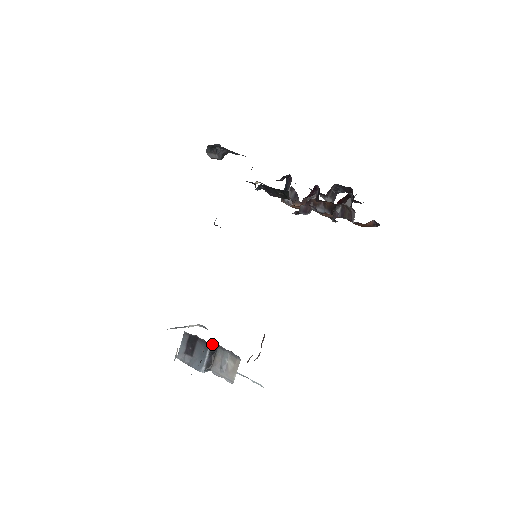
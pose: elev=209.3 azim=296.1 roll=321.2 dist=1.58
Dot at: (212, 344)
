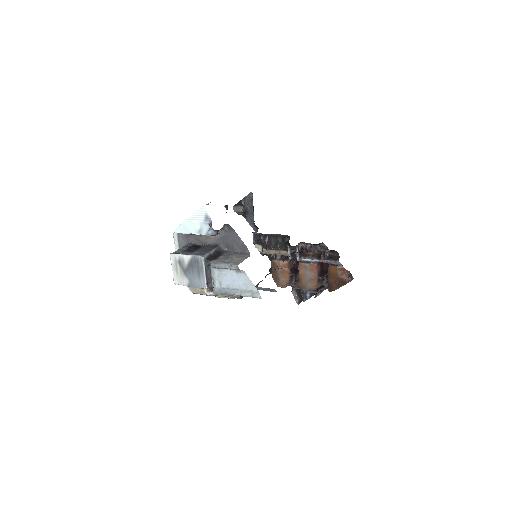
Dot at: (220, 248)
